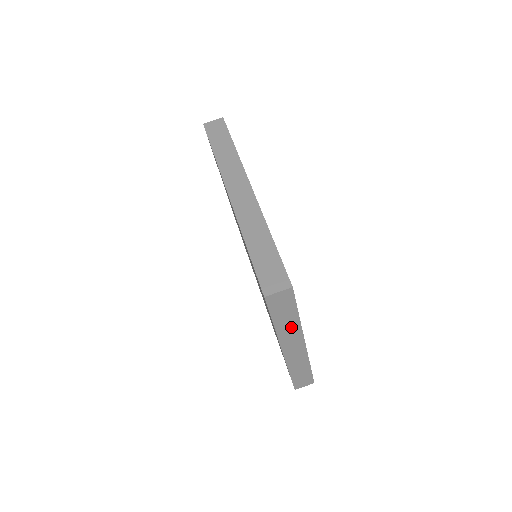
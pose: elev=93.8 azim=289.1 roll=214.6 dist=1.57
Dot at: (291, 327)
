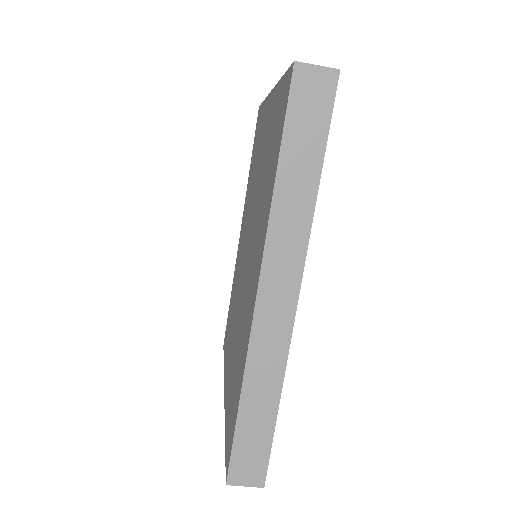
Dot at: occluded
